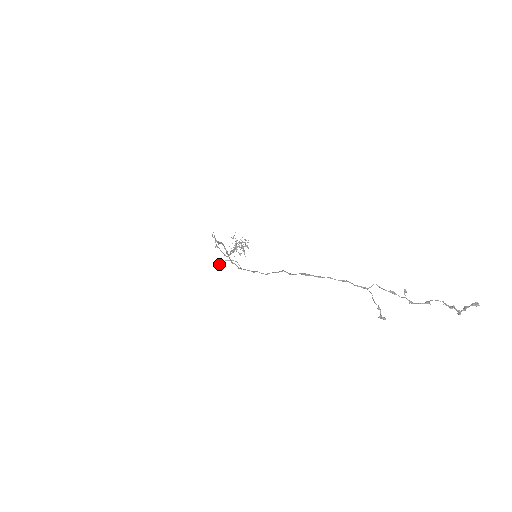
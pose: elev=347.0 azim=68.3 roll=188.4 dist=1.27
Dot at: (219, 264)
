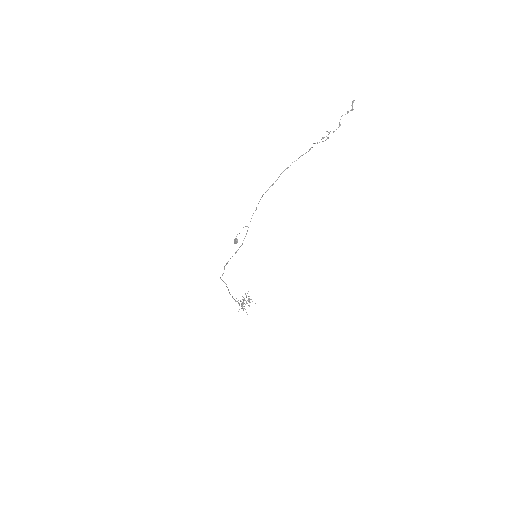
Dot at: occluded
